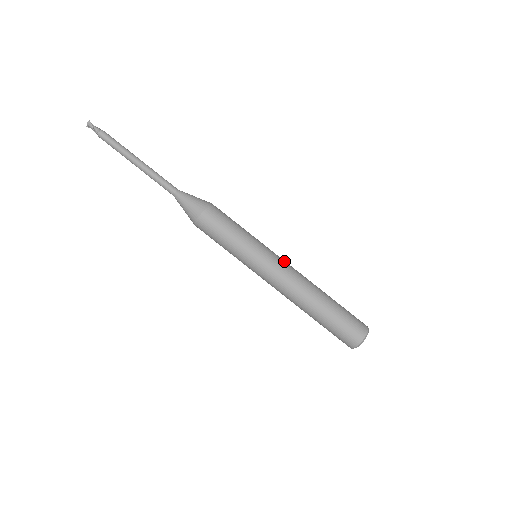
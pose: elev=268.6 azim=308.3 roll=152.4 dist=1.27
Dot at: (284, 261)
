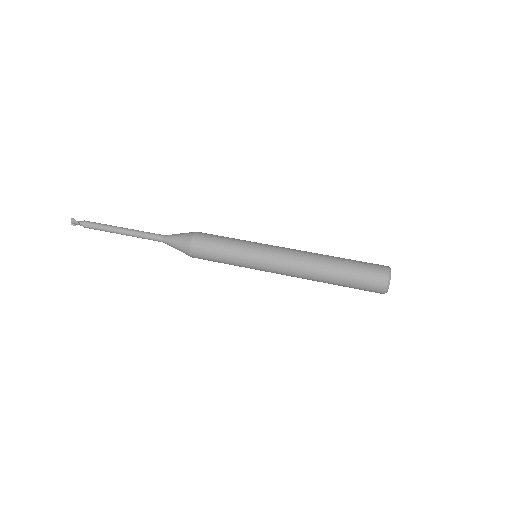
Dot at: (282, 247)
